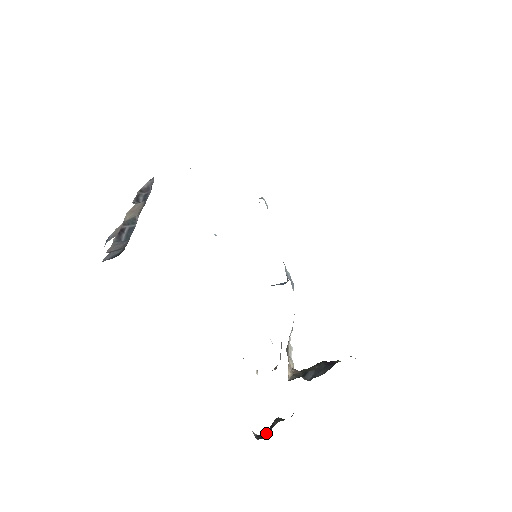
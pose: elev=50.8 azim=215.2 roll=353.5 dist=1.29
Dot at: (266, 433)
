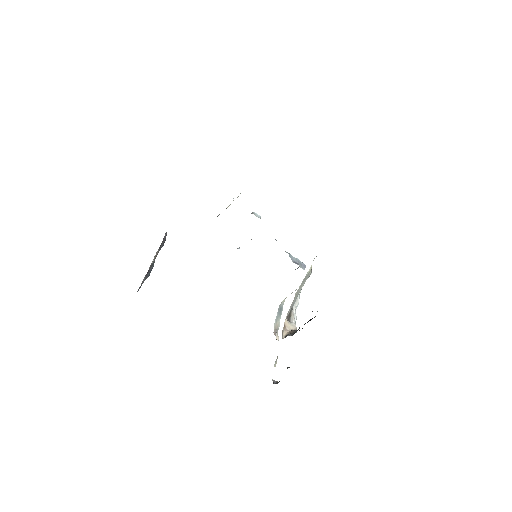
Dot at: occluded
